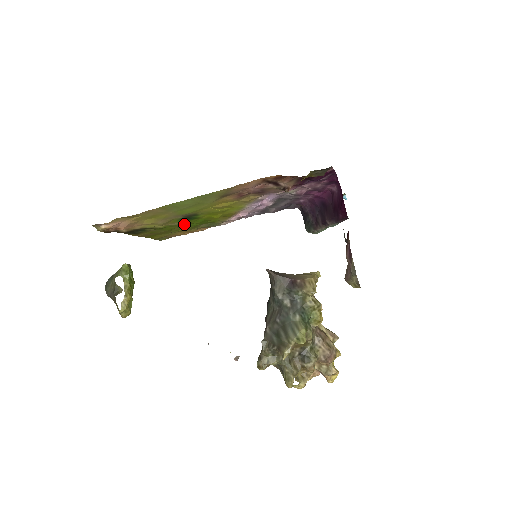
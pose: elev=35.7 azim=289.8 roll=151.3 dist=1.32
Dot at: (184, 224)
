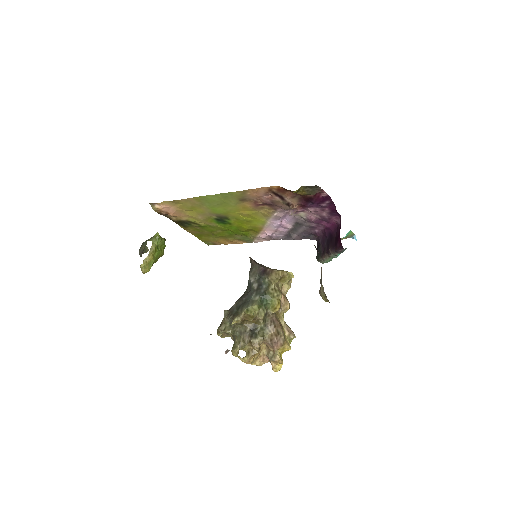
Dot at: (220, 228)
